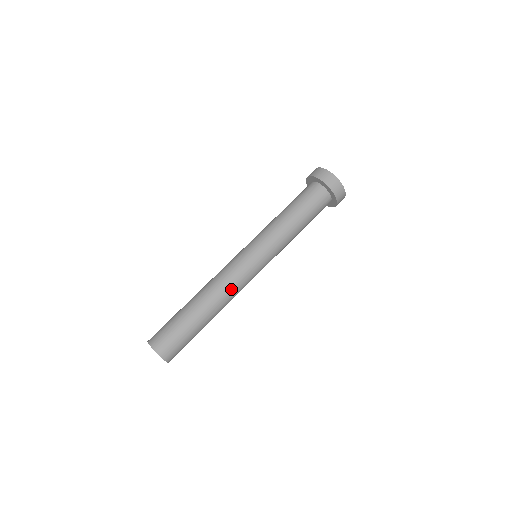
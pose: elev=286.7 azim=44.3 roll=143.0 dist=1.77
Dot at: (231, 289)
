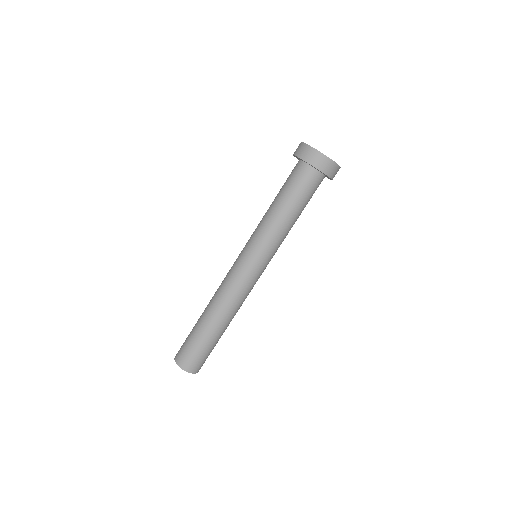
Dot at: (235, 298)
